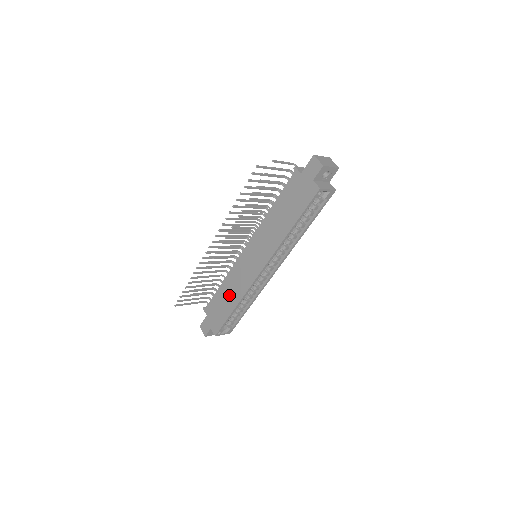
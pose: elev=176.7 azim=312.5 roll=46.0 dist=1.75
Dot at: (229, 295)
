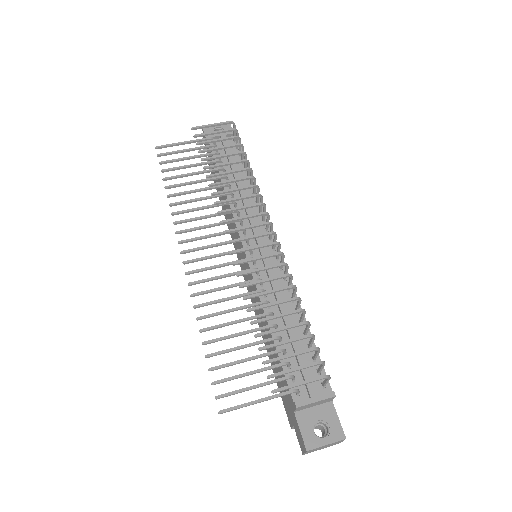
Dot at: occluded
